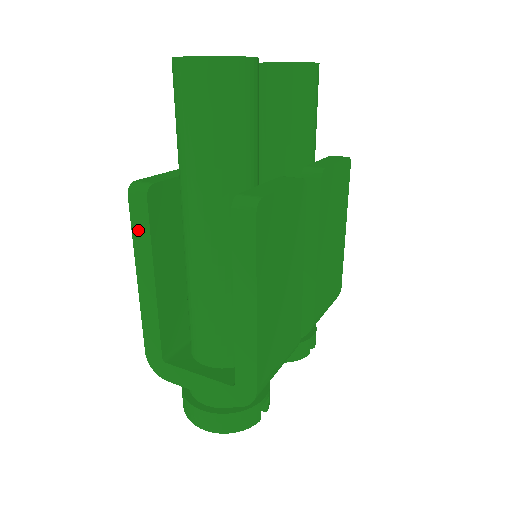
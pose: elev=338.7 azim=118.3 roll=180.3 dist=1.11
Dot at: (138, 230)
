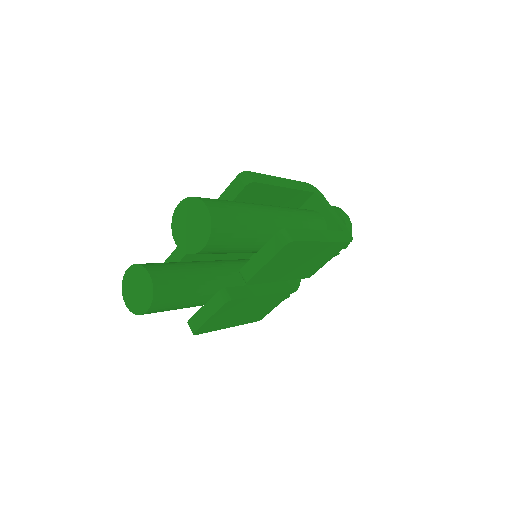
Dot at: occluded
